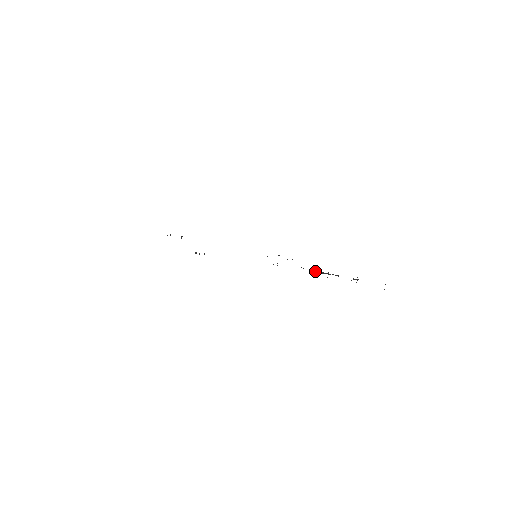
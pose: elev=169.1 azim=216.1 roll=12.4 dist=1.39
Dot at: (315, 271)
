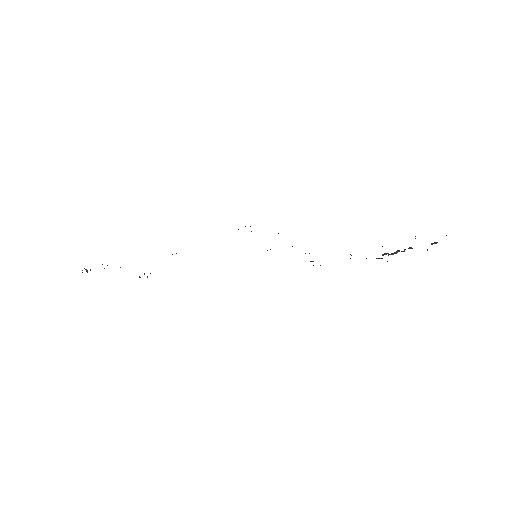
Dot at: occluded
